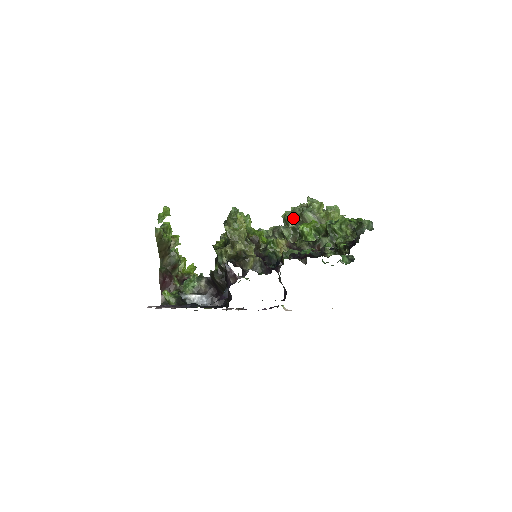
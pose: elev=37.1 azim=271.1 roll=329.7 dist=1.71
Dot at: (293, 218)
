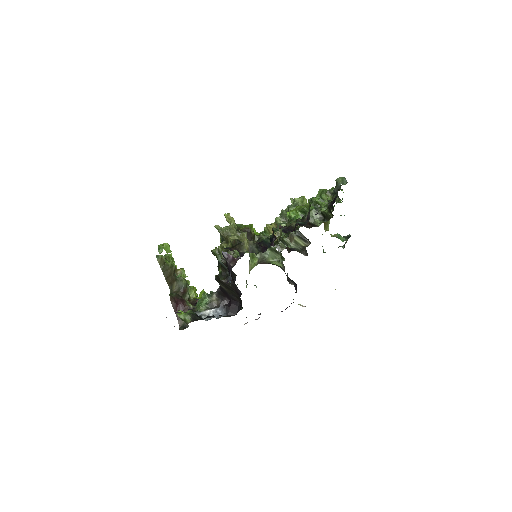
Dot at: (283, 220)
